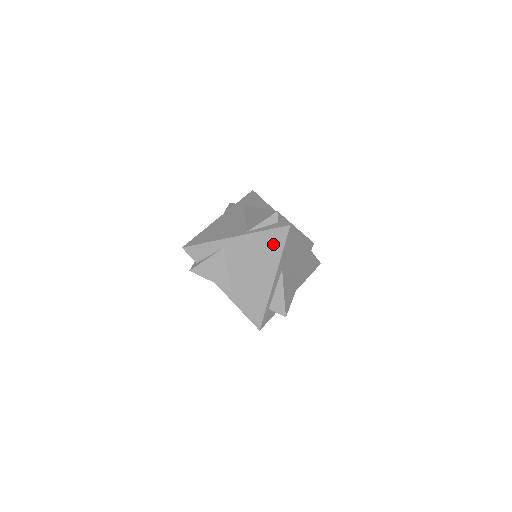
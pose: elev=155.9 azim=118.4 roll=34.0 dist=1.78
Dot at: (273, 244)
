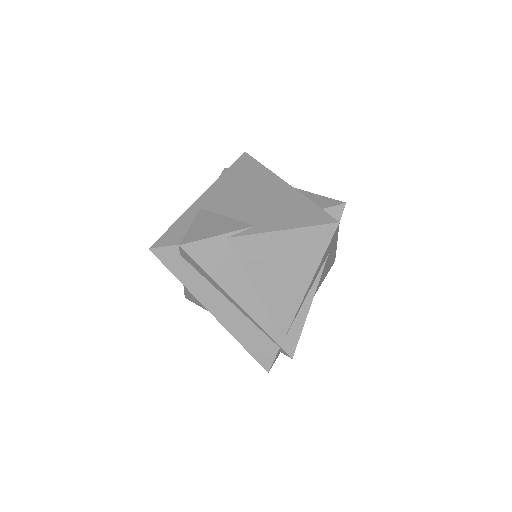
Dot at: (247, 169)
